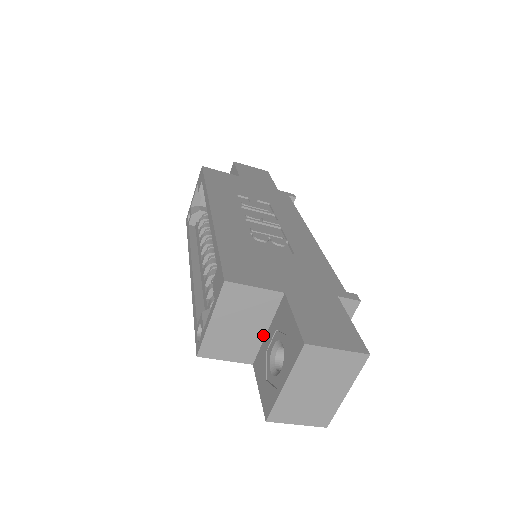
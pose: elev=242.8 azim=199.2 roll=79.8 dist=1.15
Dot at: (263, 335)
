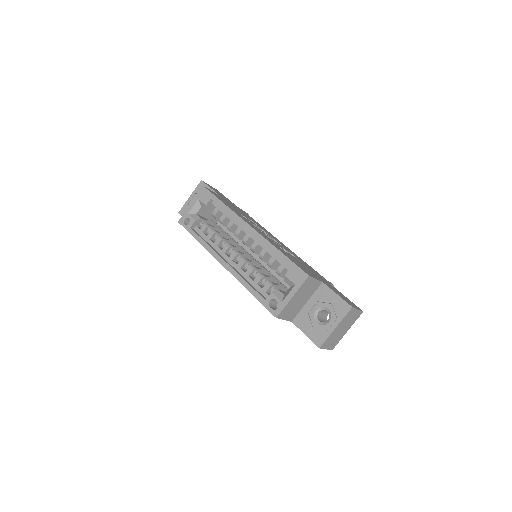
Dot at: (304, 305)
